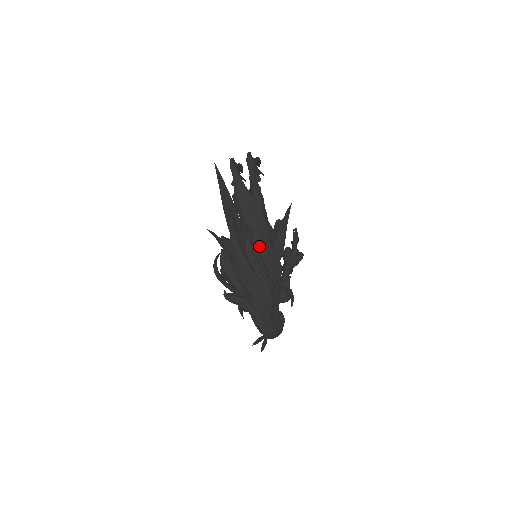
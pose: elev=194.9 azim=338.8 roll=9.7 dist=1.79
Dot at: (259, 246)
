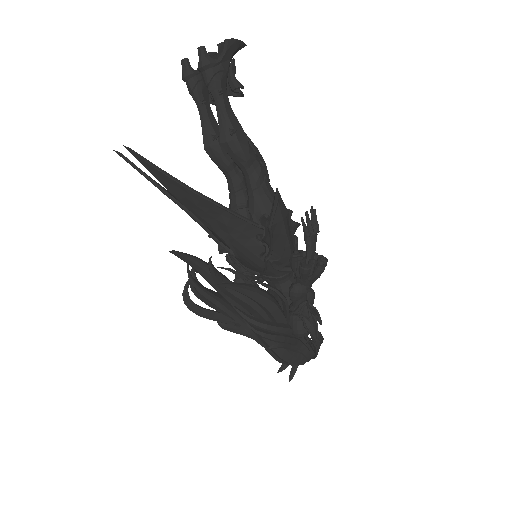
Dot at: (247, 256)
